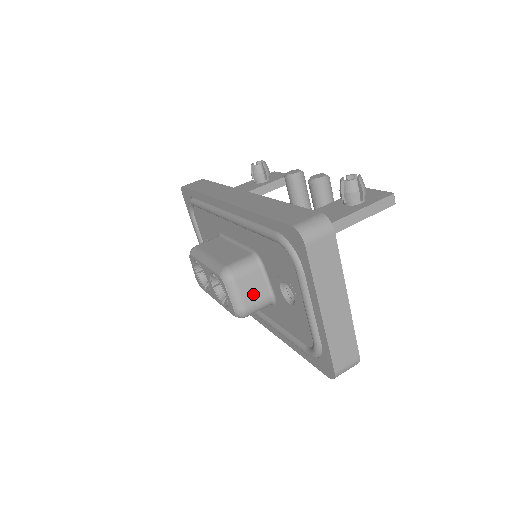
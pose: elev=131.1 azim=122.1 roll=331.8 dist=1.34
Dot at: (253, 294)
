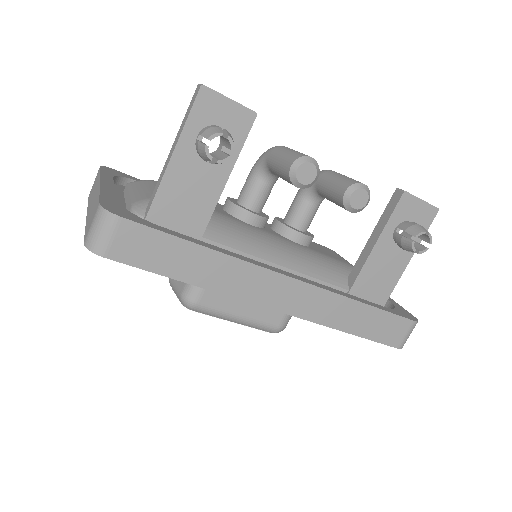
Dot at: occluded
